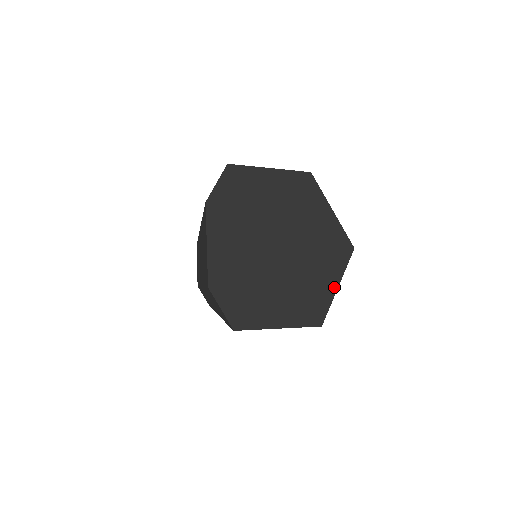
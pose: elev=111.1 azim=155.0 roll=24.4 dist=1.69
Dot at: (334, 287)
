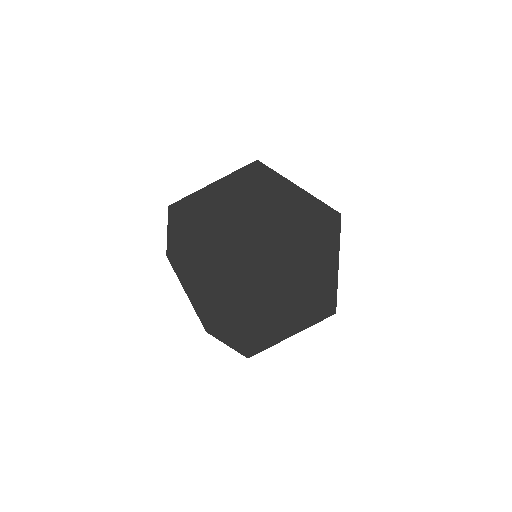
Dot at: (334, 268)
